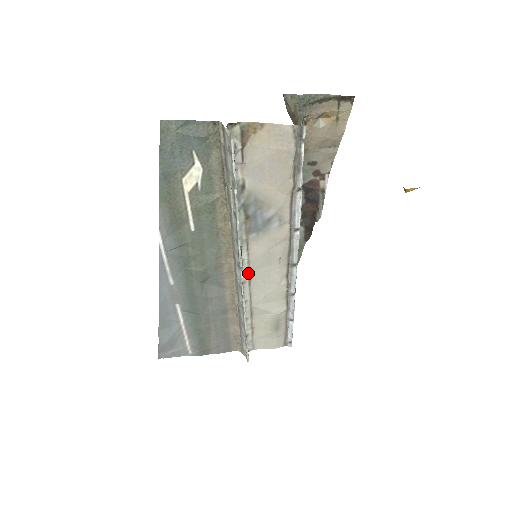
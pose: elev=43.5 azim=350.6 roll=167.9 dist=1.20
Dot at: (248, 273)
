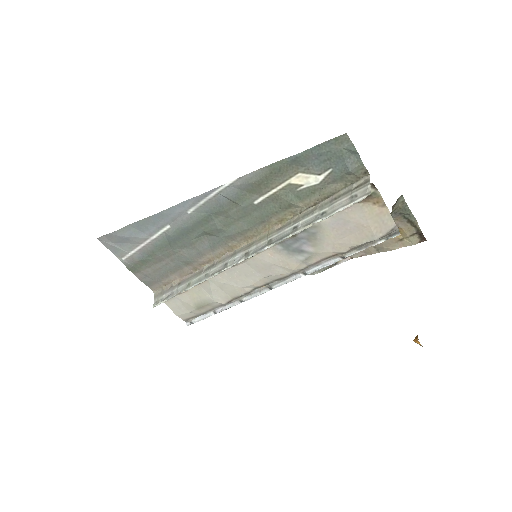
Dot at: occluded
